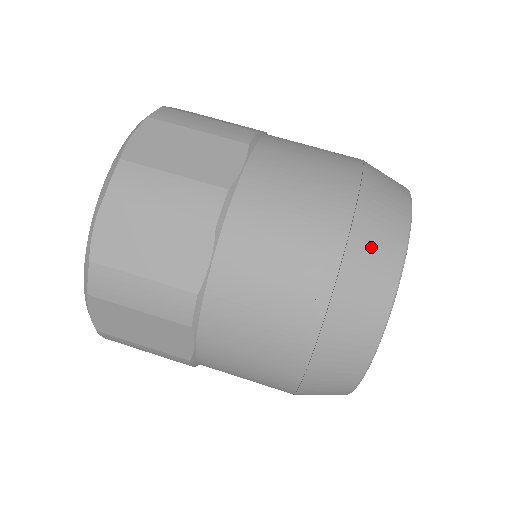
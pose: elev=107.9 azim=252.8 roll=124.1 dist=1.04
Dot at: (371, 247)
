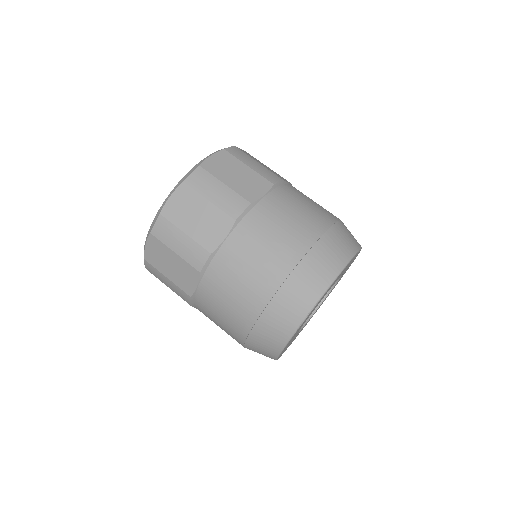
Dot at: (281, 313)
